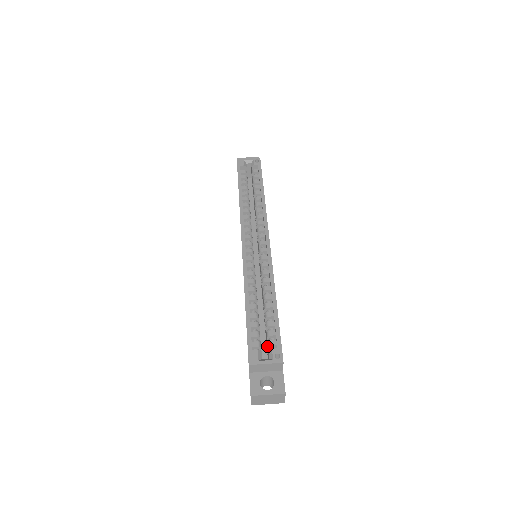
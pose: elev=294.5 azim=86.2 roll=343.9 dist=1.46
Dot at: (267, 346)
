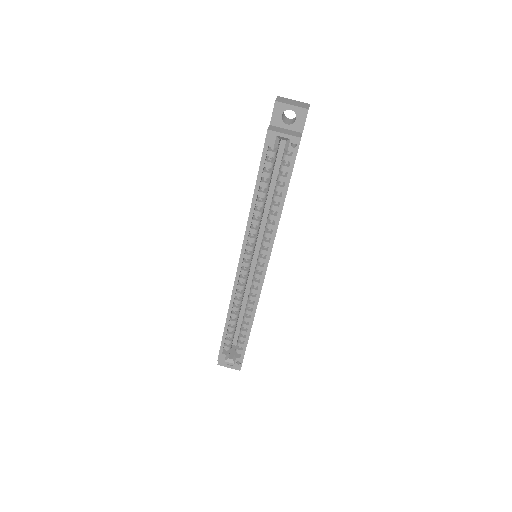
Dot at: (236, 346)
